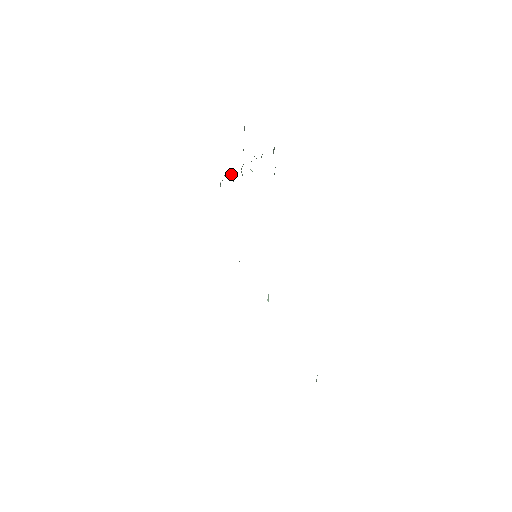
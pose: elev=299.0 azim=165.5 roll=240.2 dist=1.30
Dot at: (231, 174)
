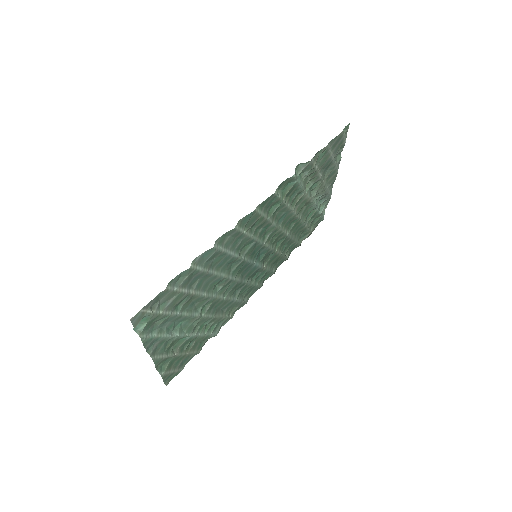
Dot at: (318, 196)
